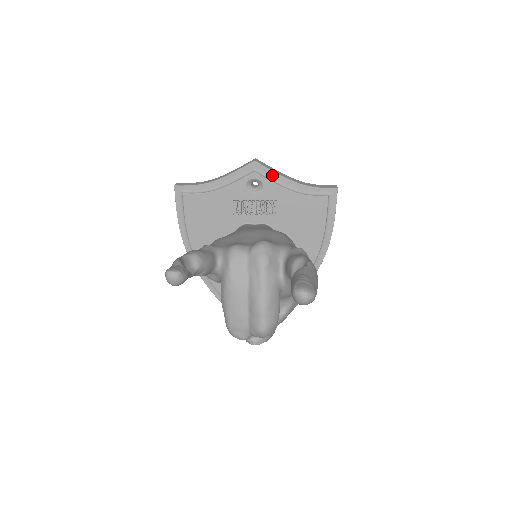
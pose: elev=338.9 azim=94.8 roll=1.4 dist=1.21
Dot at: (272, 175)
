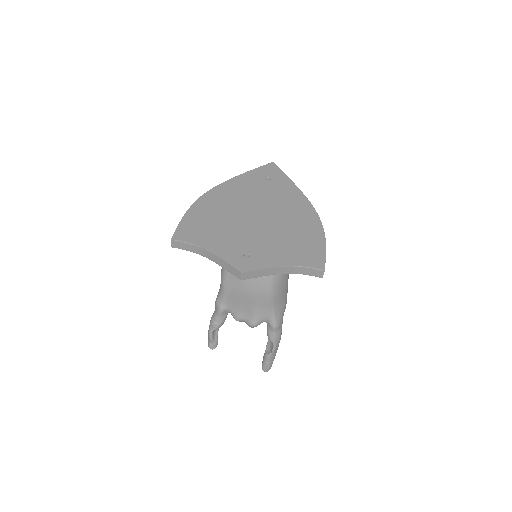
Dot at: (260, 274)
